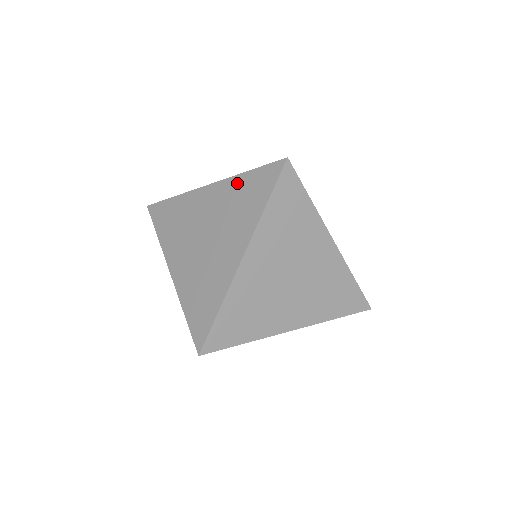
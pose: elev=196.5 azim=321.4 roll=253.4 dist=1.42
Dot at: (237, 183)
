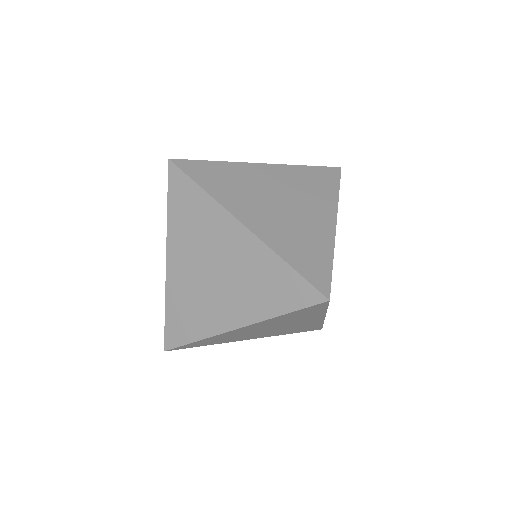
Dot at: (300, 170)
